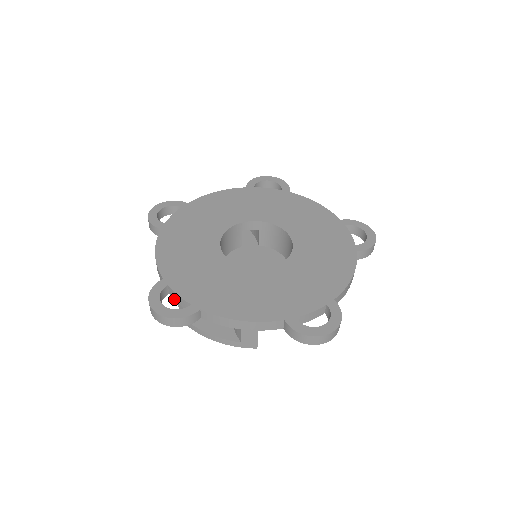
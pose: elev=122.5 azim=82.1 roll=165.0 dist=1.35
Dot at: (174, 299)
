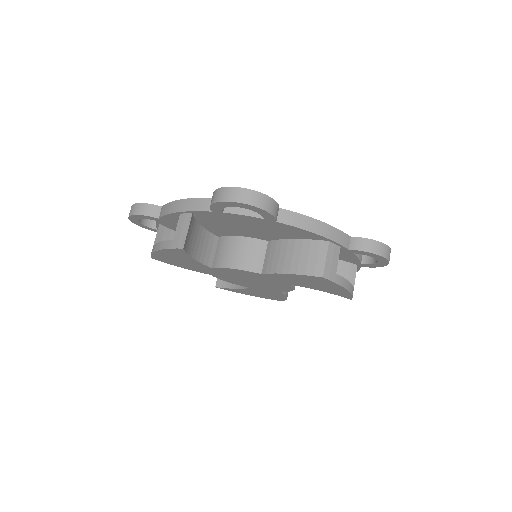
Dot at: (156, 227)
